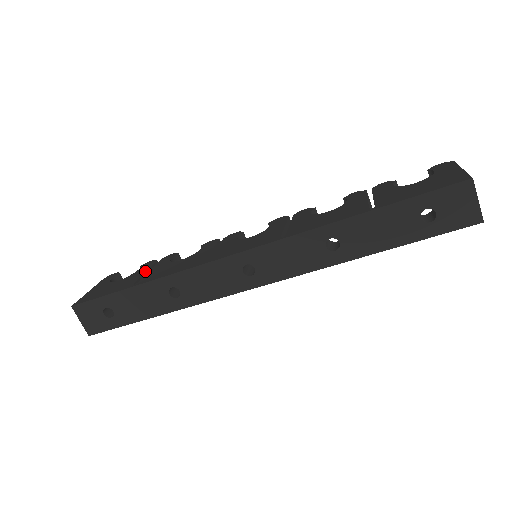
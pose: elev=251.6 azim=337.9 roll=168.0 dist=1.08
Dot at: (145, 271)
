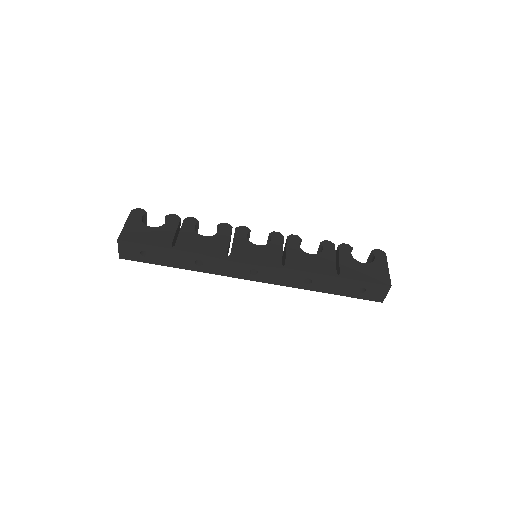
Dot at: (175, 230)
